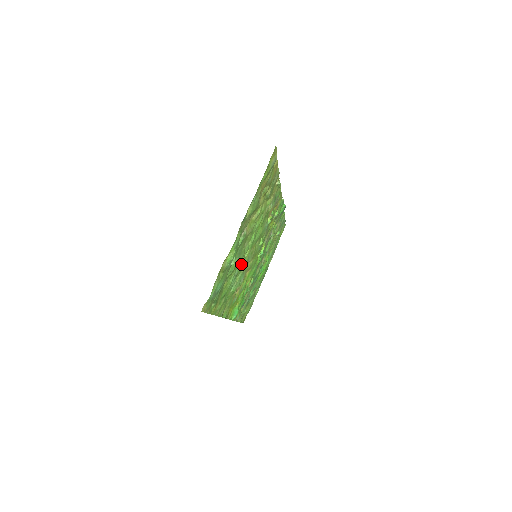
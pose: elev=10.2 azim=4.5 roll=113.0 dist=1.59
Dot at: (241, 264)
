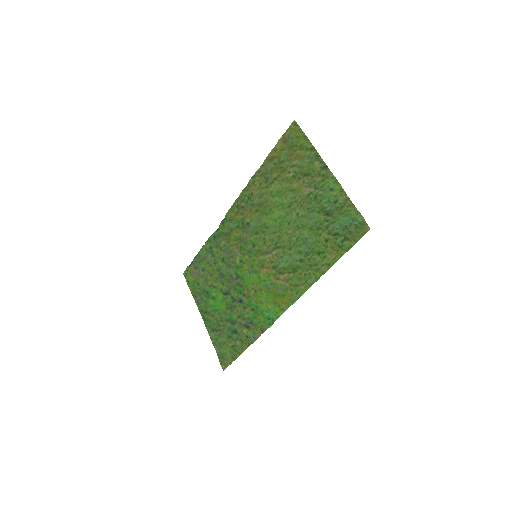
Dot at: (293, 237)
